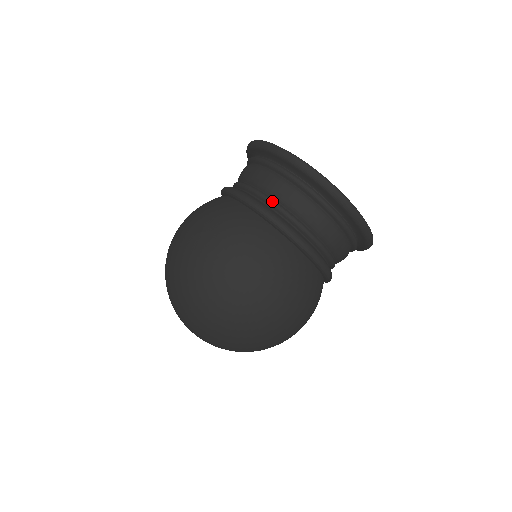
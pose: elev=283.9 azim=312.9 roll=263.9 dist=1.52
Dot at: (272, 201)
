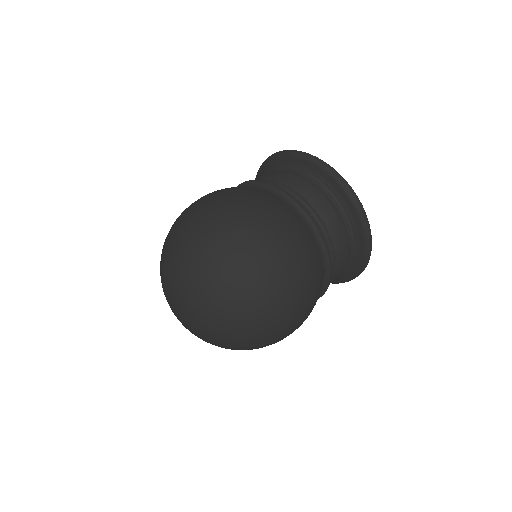
Dot at: (335, 264)
